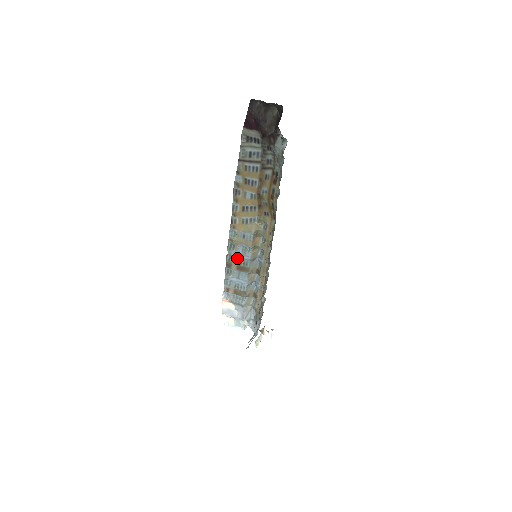
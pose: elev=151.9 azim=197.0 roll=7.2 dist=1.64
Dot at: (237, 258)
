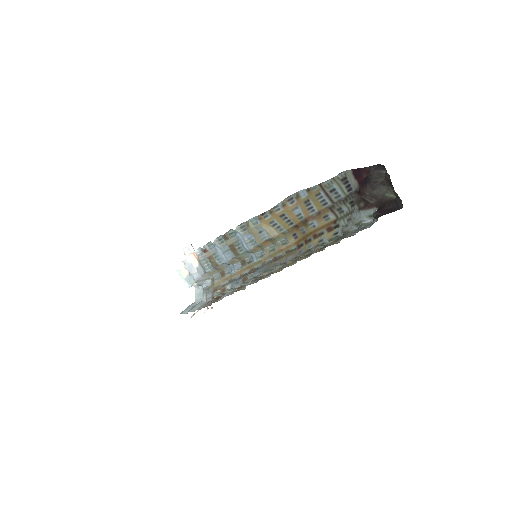
Dot at: (238, 239)
